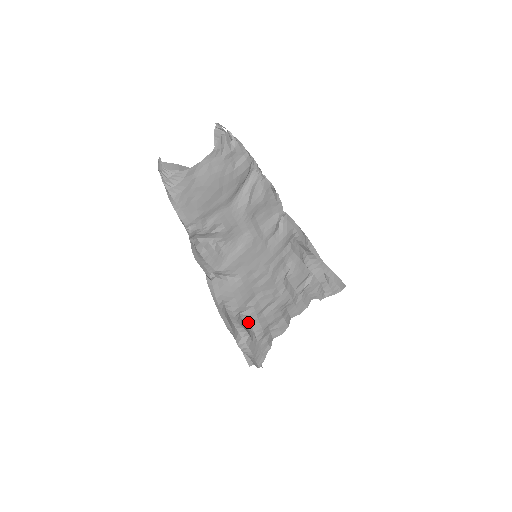
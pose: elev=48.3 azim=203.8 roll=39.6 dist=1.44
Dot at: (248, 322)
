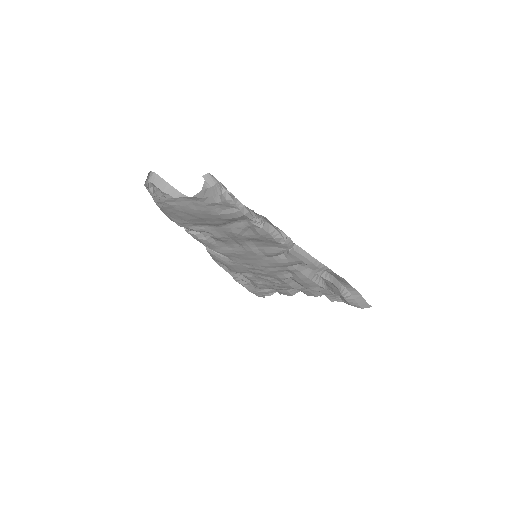
Dot at: occluded
